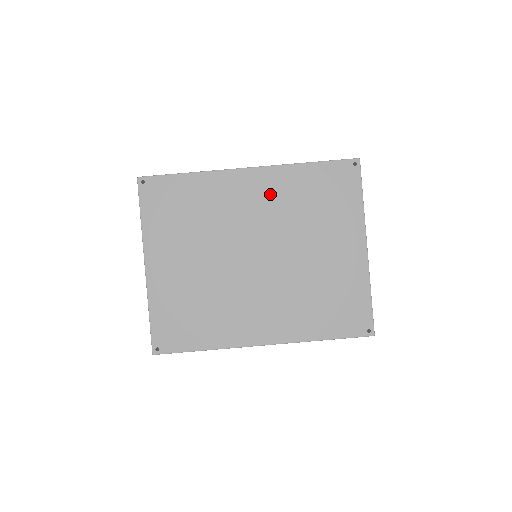
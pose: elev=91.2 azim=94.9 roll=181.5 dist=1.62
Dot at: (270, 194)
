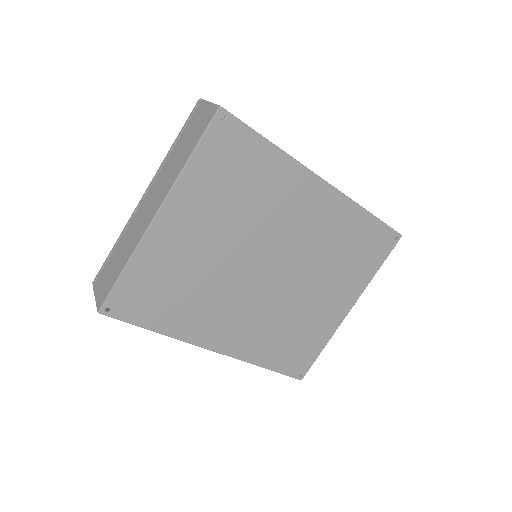
Dot at: (323, 220)
